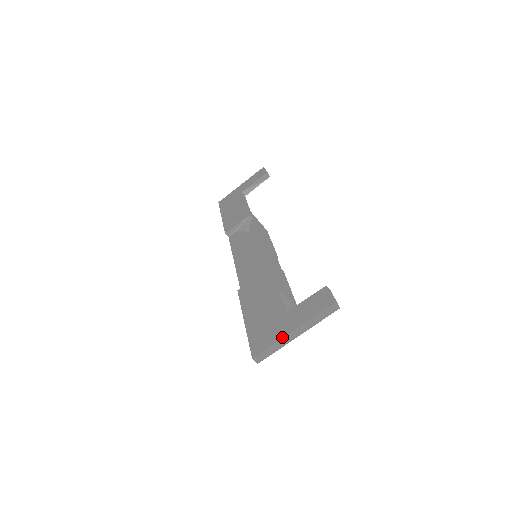
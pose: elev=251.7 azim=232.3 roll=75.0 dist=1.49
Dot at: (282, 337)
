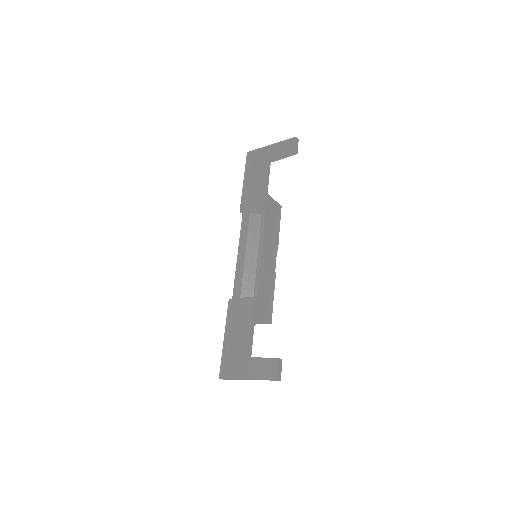
Dot at: (239, 378)
